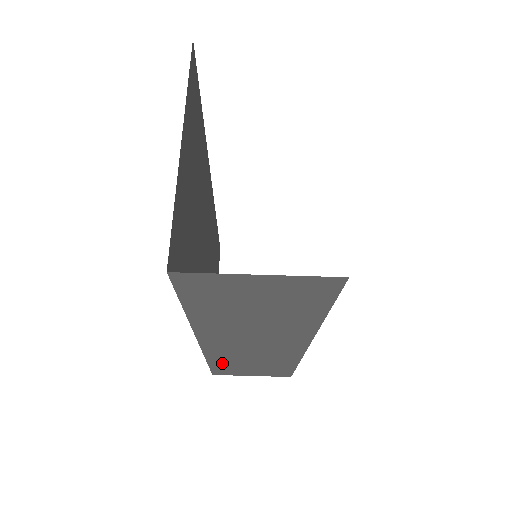
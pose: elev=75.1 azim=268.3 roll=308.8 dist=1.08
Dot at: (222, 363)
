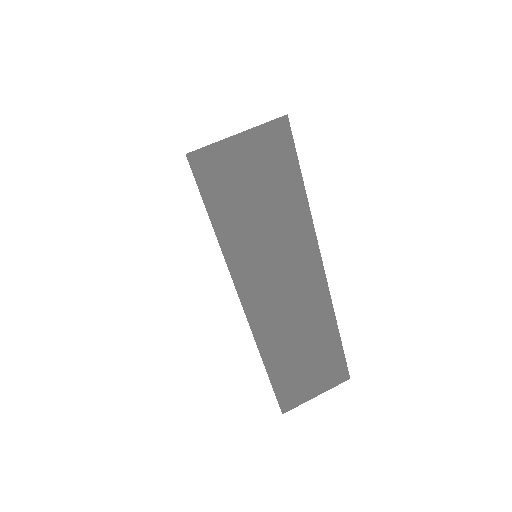
Dot at: (278, 363)
